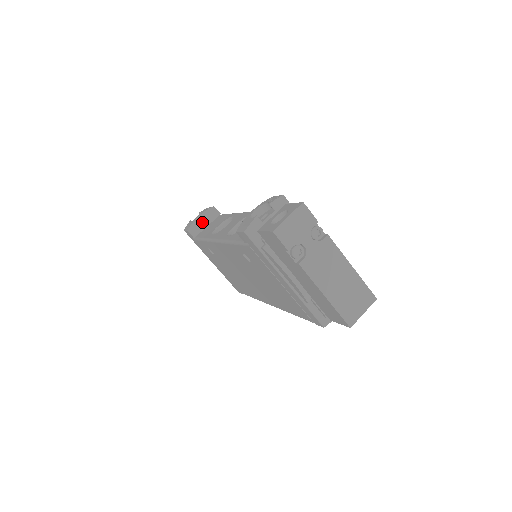
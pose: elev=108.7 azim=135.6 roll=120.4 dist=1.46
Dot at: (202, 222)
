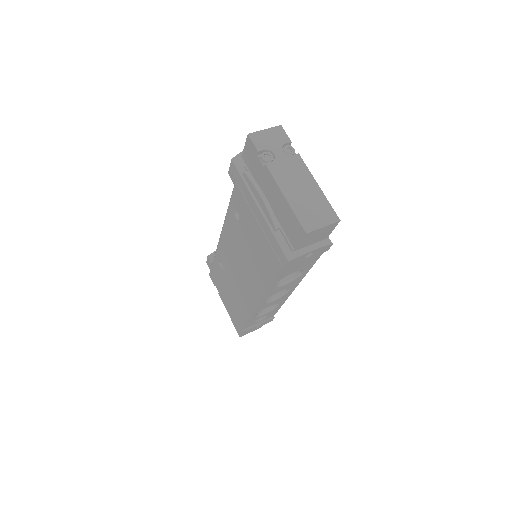
Dot at: occluded
